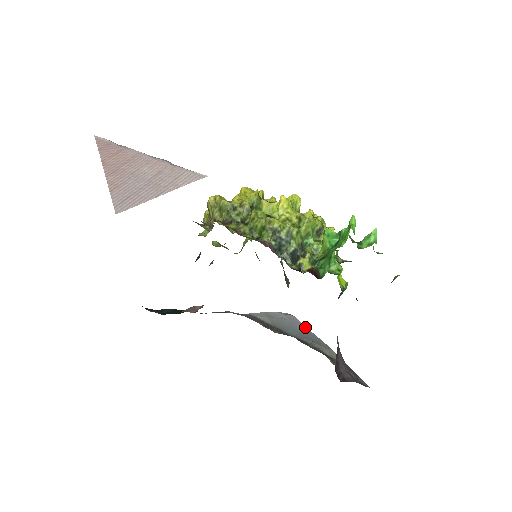
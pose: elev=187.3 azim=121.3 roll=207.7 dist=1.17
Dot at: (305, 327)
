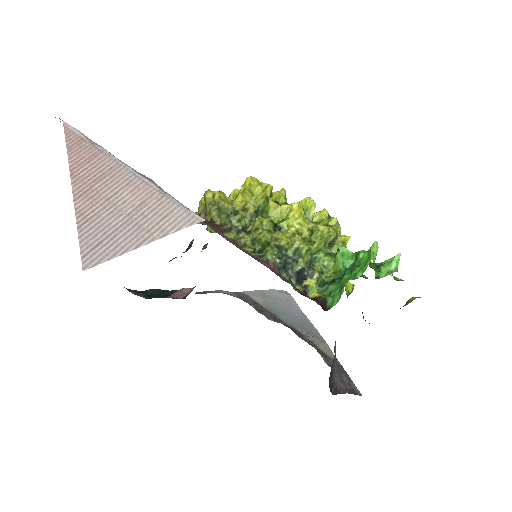
Dot at: (301, 310)
